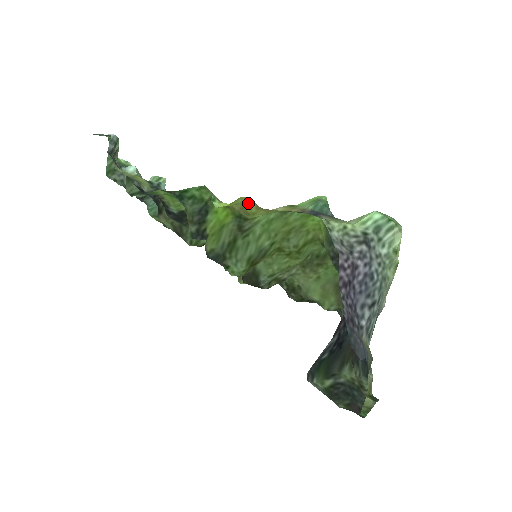
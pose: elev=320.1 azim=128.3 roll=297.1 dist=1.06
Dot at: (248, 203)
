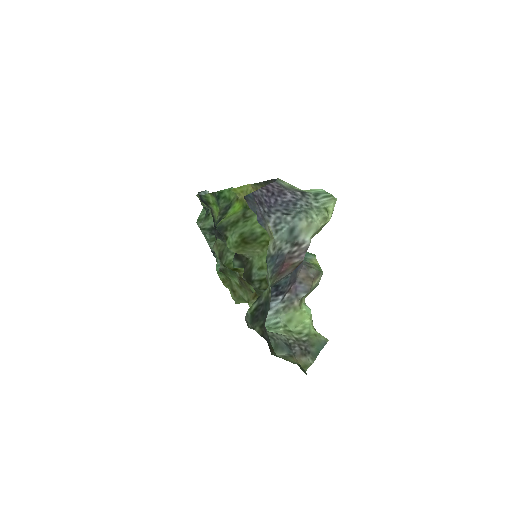
Dot at: (250, 190)
